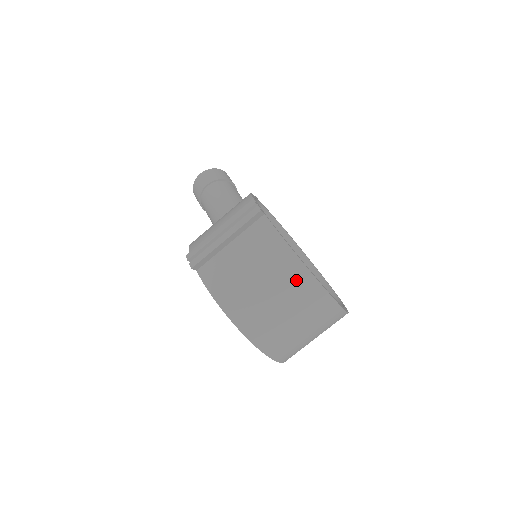
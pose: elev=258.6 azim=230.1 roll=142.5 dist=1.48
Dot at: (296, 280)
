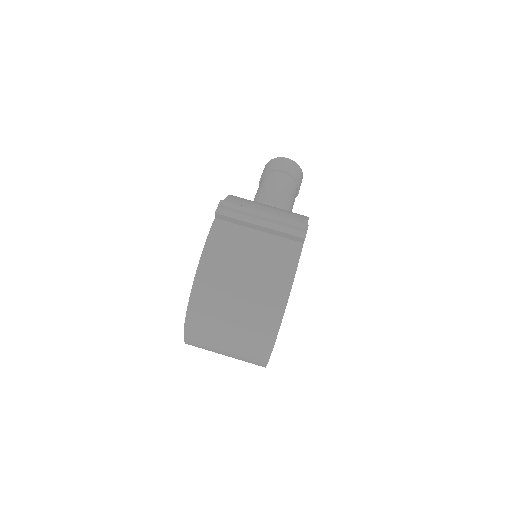
Dot at: (268, 309)
